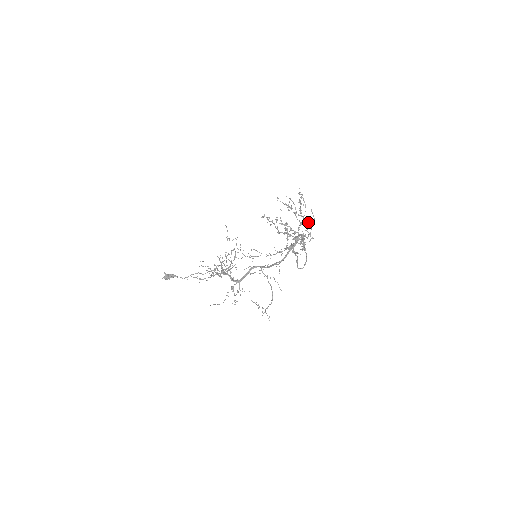
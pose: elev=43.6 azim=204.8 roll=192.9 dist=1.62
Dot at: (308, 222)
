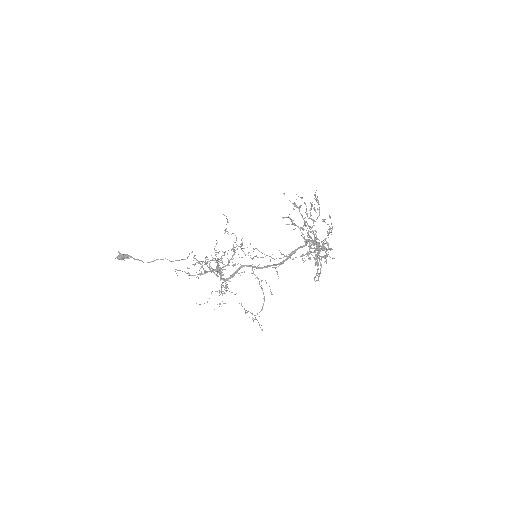
Dot at: (331, 231)
